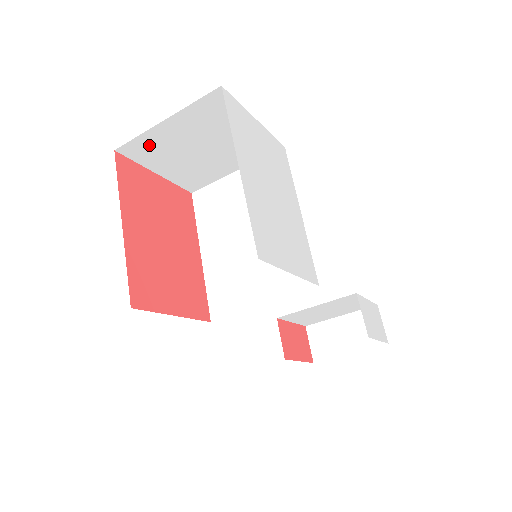
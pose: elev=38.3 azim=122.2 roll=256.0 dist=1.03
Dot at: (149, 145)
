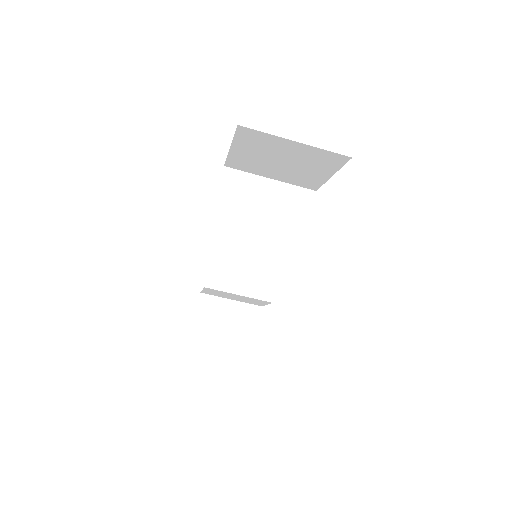
Dot at: (261, 139)
